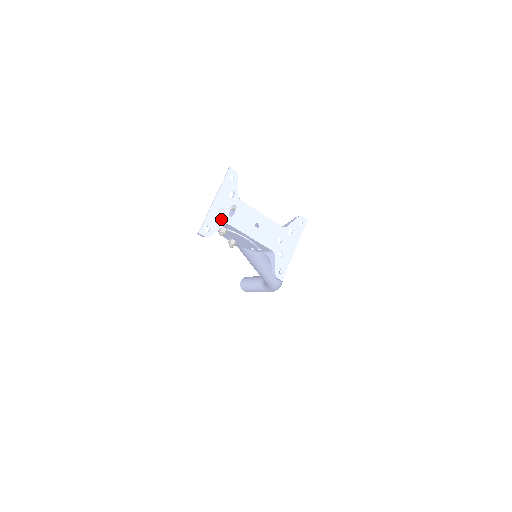
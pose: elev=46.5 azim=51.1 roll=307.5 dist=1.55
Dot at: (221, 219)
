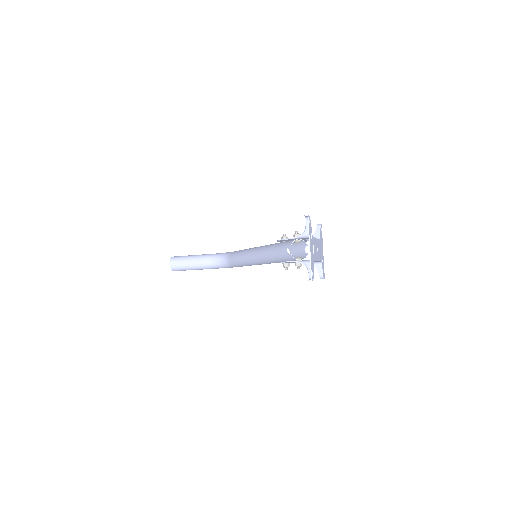
Dot at: (285, 252)
